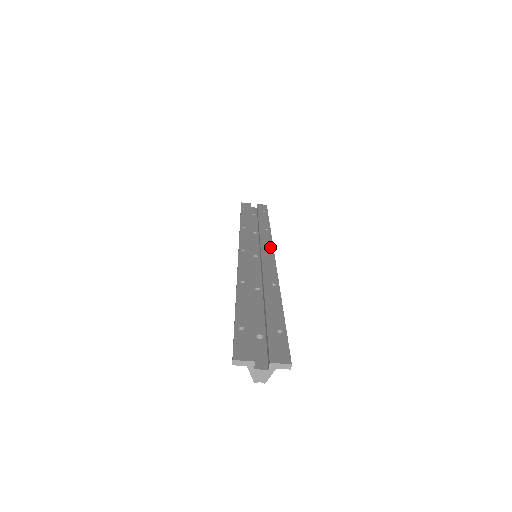
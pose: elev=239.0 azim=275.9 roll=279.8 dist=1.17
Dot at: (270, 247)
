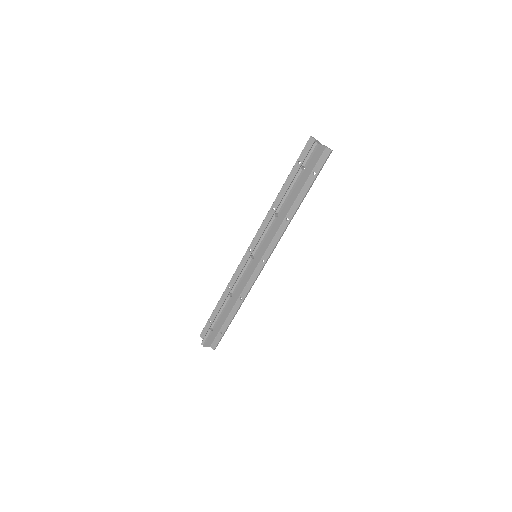
Dot at: (260, 269)
